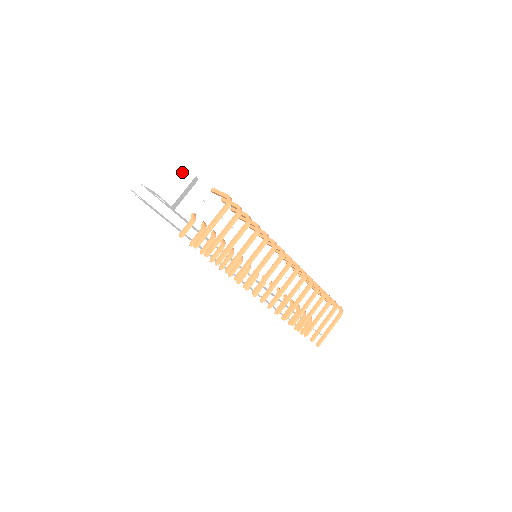
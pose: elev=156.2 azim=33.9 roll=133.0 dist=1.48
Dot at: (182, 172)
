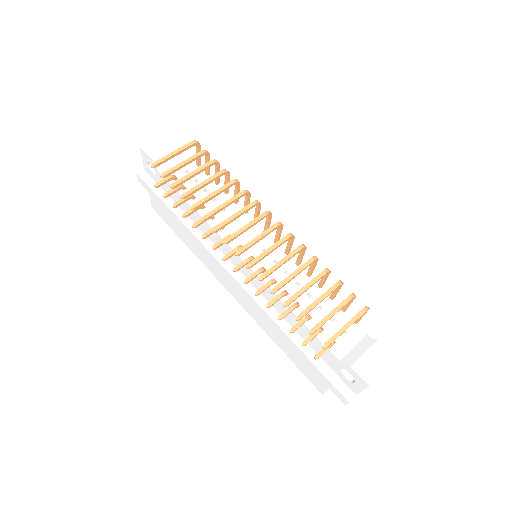
Dot at: (167, 139)
